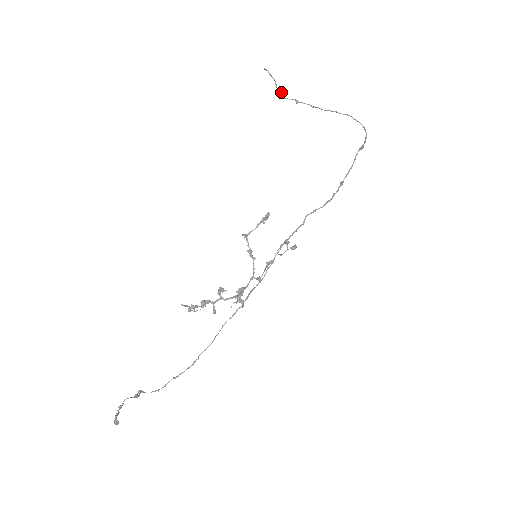
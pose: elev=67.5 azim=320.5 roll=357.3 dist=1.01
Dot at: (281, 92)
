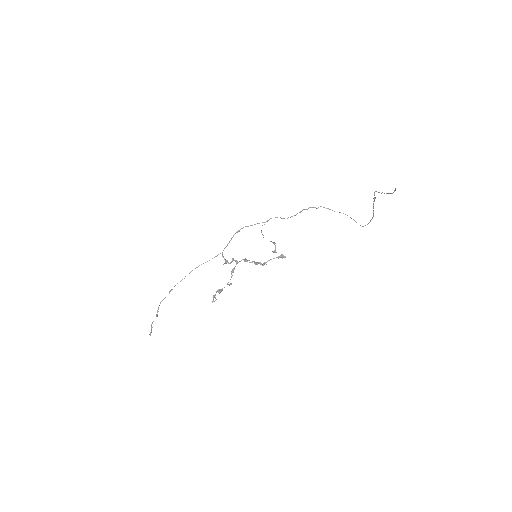
Dot at: occluded
